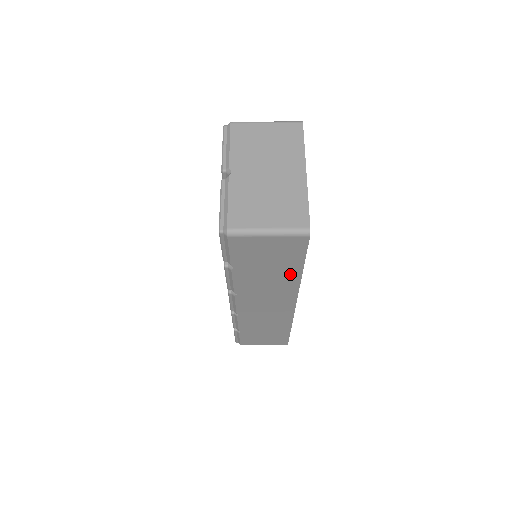
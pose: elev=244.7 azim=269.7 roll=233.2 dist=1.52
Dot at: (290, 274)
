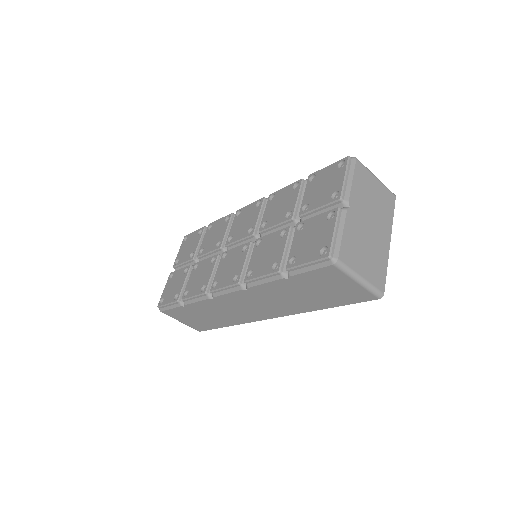
Dot at: (314, 305)
